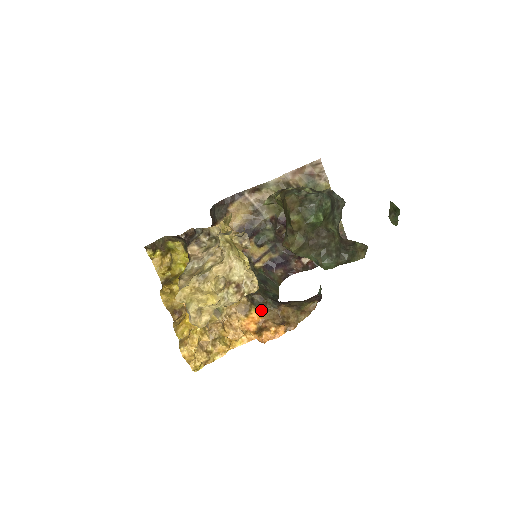
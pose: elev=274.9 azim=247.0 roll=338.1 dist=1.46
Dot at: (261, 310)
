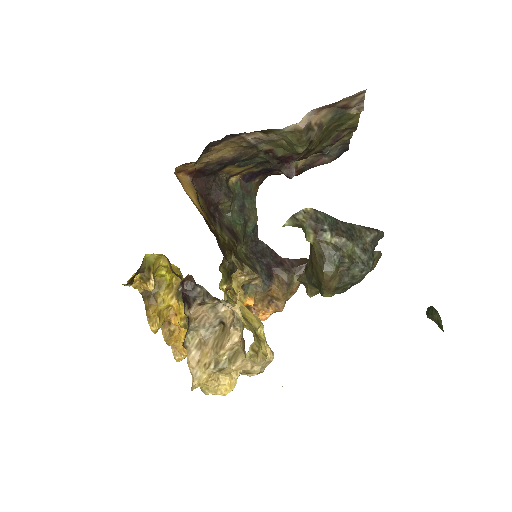
Dot at: (252, 298)
